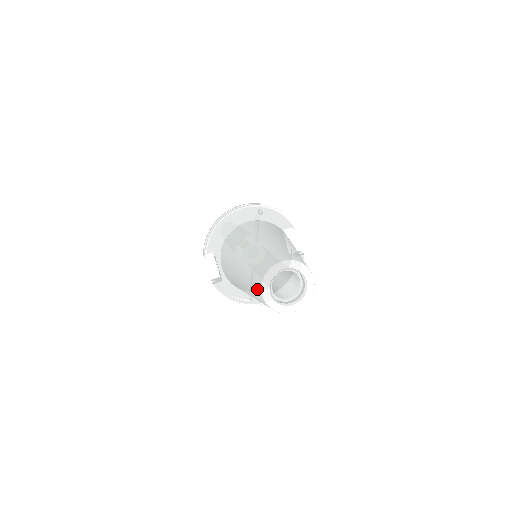
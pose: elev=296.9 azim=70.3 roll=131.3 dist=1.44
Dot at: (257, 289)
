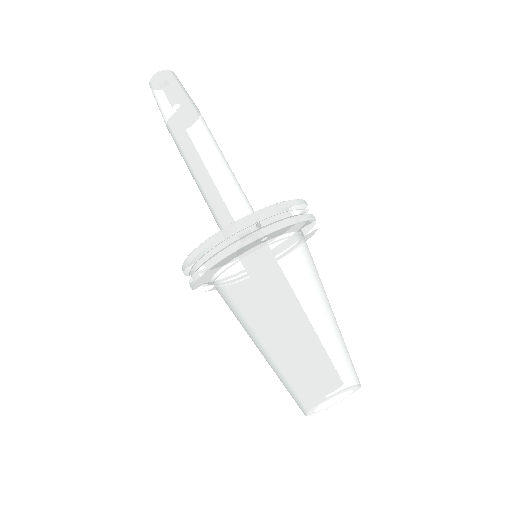
Dot at: occluded
